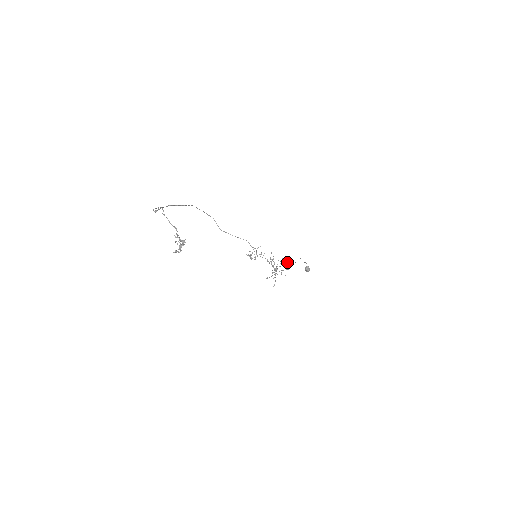
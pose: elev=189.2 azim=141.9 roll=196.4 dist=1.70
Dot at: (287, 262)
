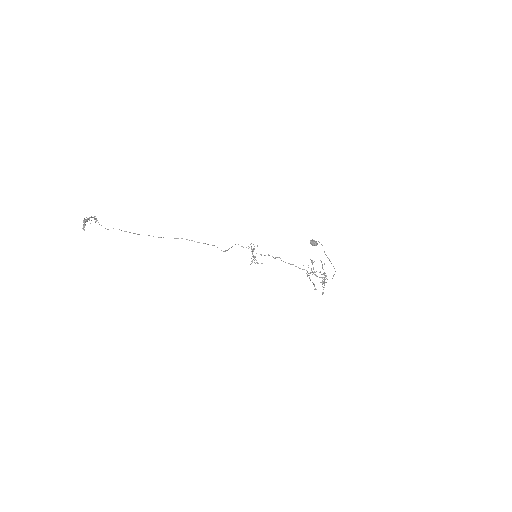
Dot at: (320, 260)
